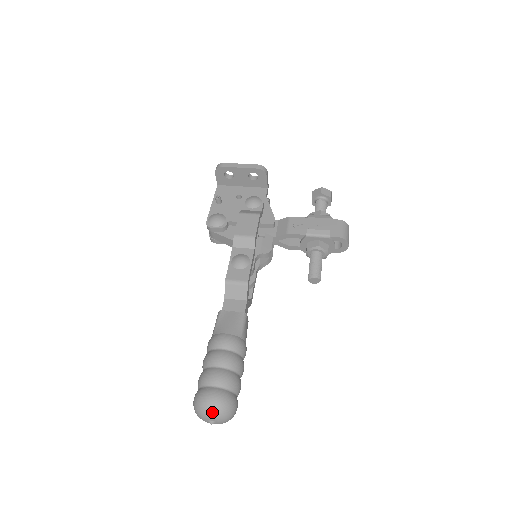
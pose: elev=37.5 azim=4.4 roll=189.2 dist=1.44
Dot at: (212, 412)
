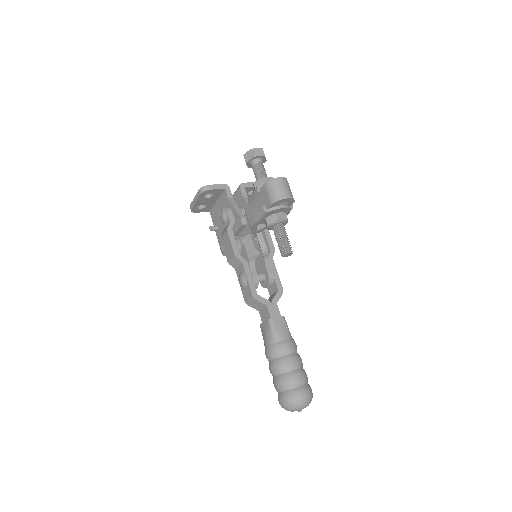
Dot at: (288, 410)
